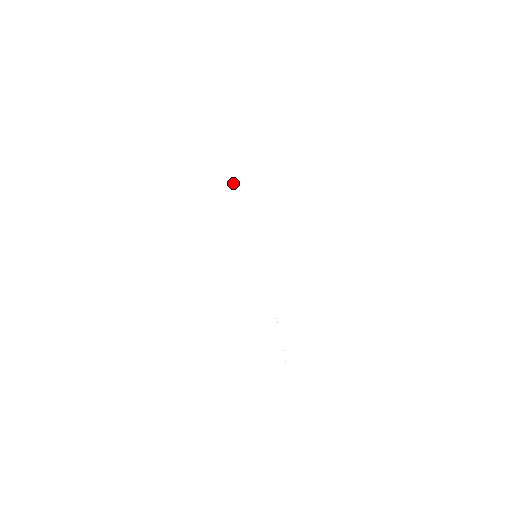
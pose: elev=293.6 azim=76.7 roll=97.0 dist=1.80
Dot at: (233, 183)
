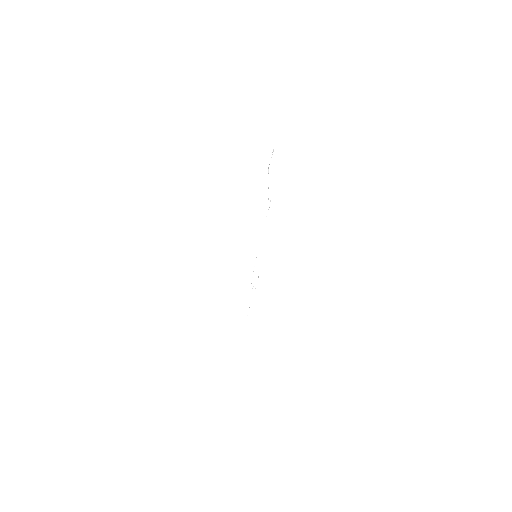
Dot at: occluded
